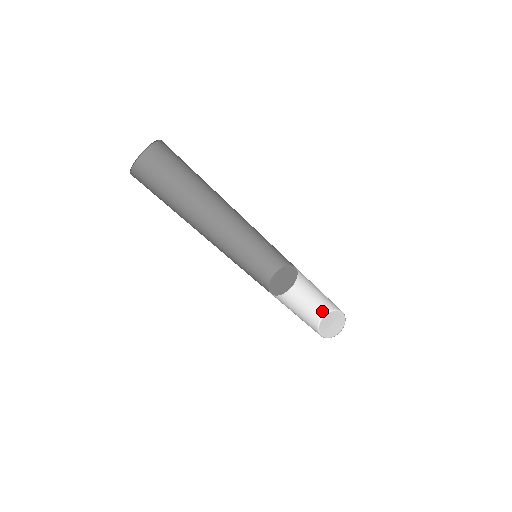
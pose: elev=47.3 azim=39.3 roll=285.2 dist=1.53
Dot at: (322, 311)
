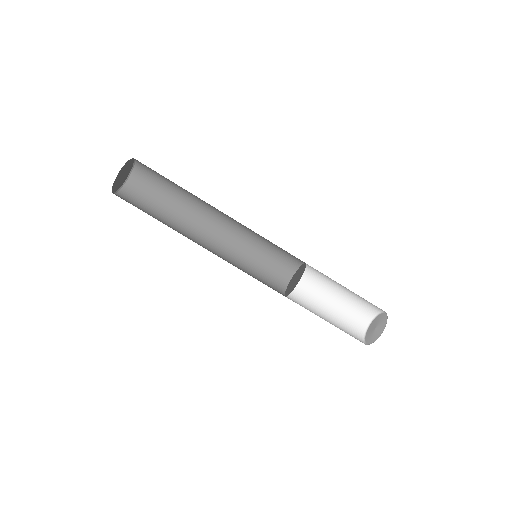
Dot at: (363, 321)
